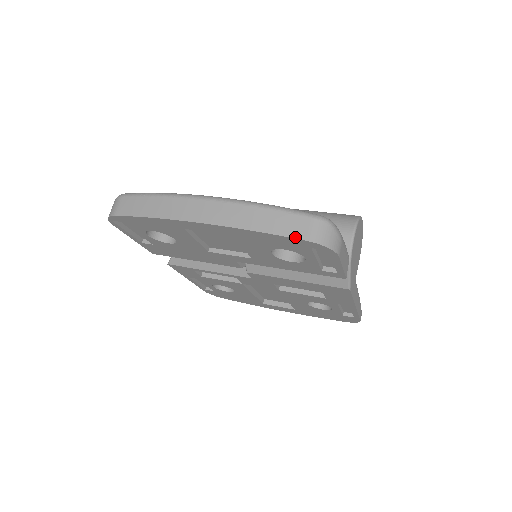
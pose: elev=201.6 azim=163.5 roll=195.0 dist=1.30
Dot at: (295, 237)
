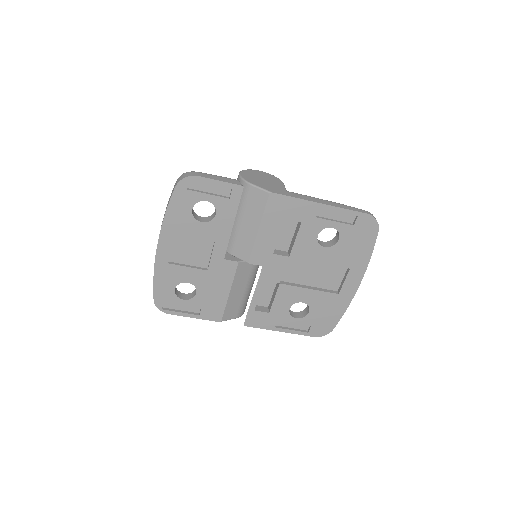
Dot at: (172, 194)
